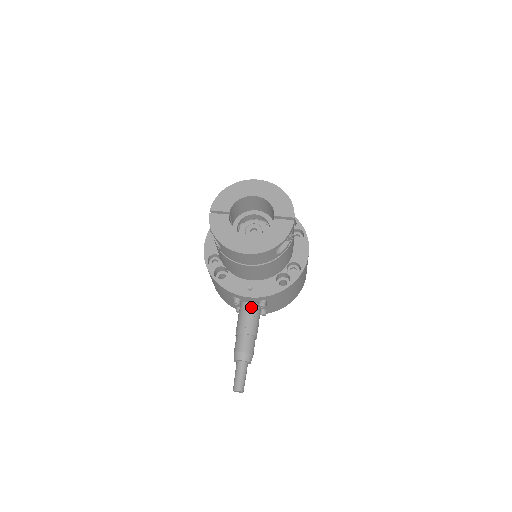
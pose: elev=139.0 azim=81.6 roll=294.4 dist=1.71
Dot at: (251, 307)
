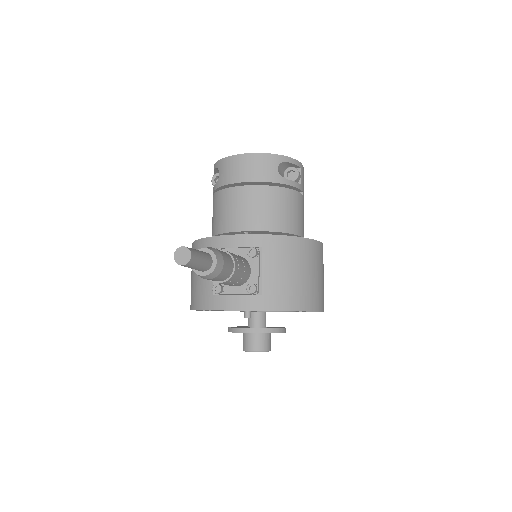
Dot at: occluded
